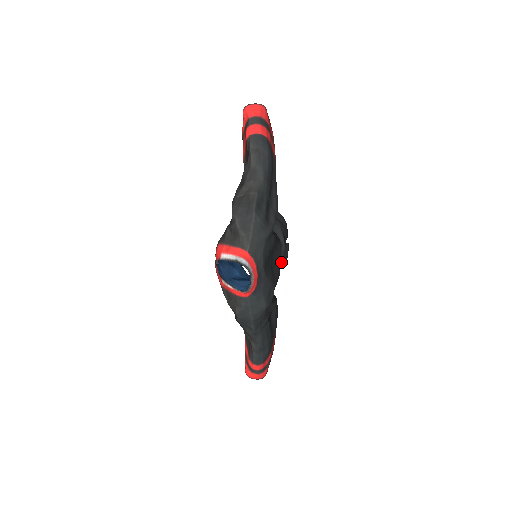
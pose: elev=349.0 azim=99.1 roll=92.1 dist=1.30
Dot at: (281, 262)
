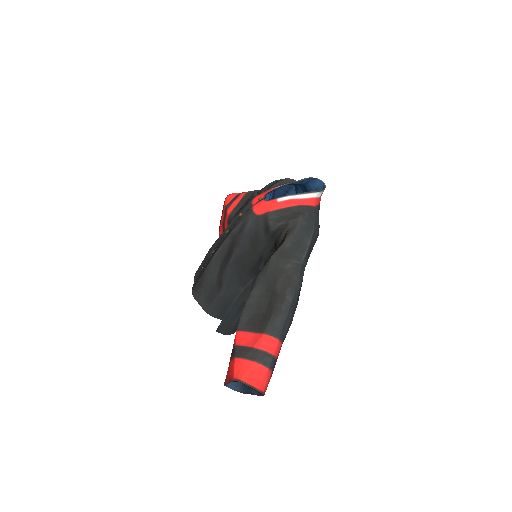
Dot at: occluded
